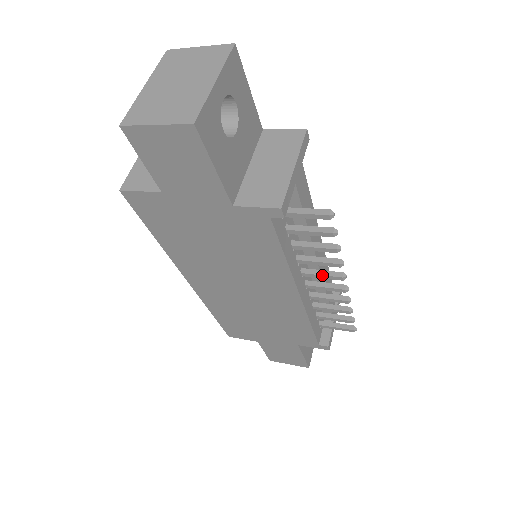
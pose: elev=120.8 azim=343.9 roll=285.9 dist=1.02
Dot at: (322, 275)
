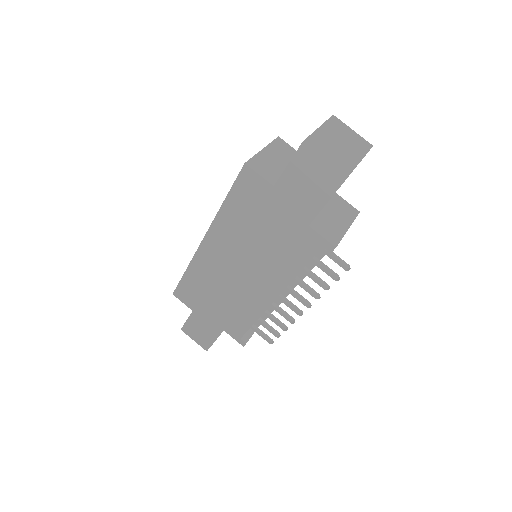
Dot at: (298, 296)
